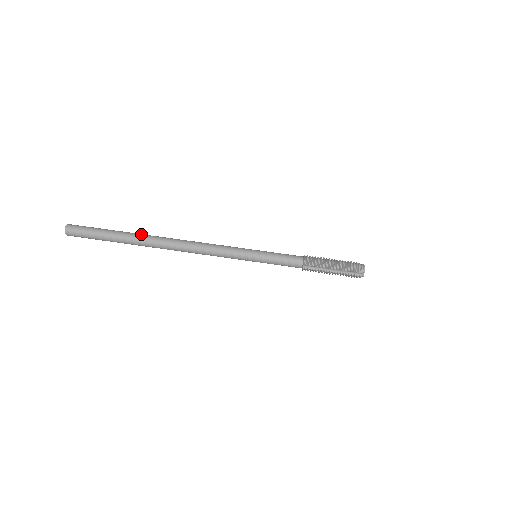
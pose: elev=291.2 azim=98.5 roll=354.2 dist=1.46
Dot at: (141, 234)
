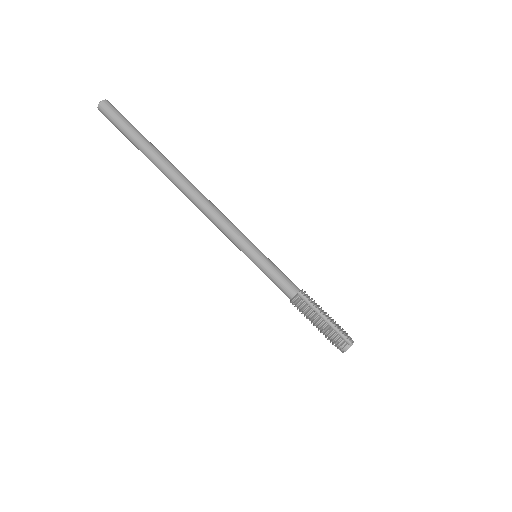
Dot at: (160, 159)
